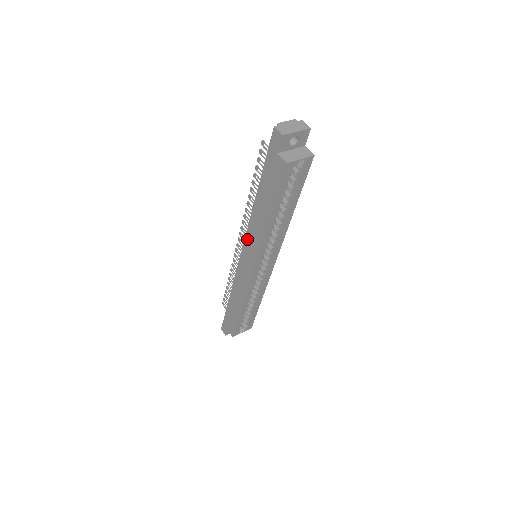
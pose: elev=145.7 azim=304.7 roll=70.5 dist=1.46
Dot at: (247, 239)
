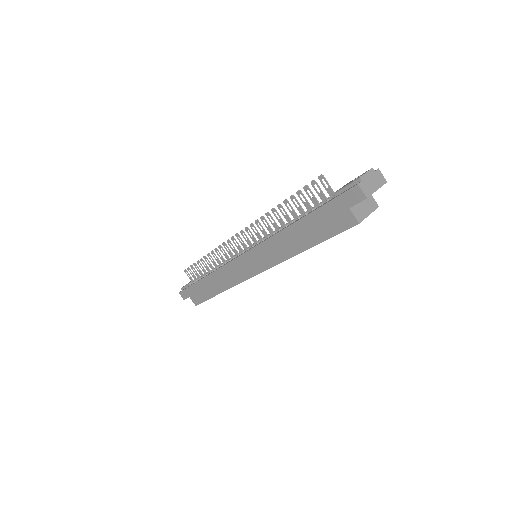
Dot at: (259, 249)
